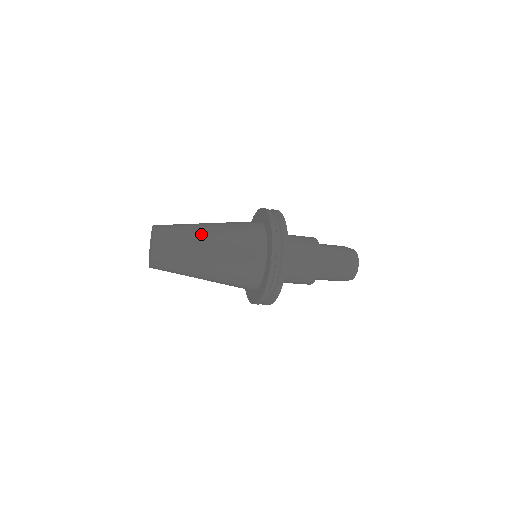
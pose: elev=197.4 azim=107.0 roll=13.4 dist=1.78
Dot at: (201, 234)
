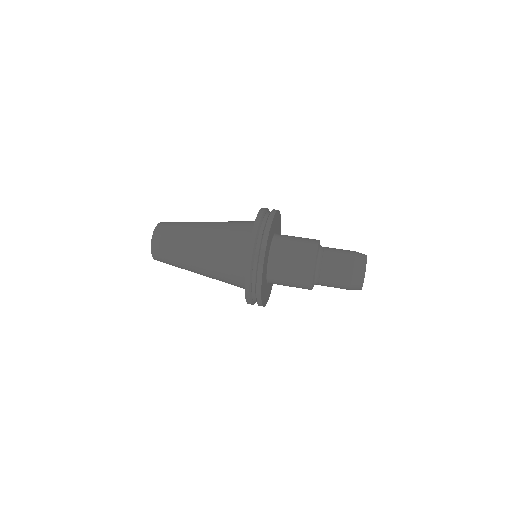
Dot at: (191, 269)
